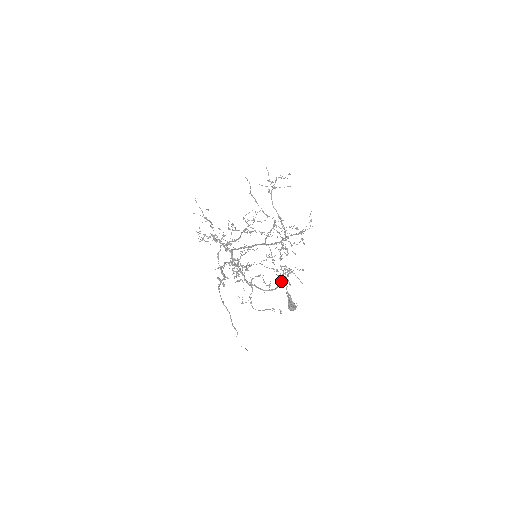
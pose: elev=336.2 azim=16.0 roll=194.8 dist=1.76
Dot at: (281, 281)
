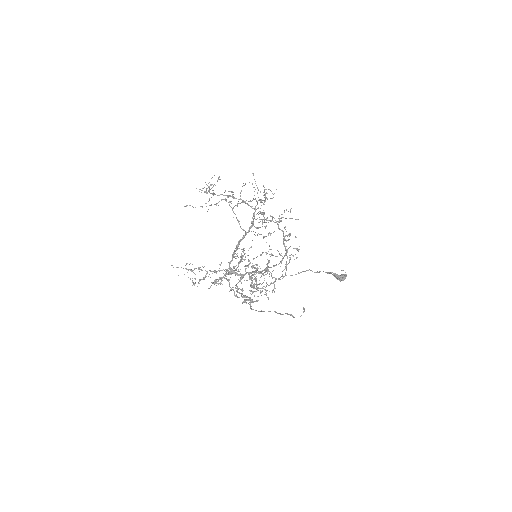
Dot at: (283, 240)
